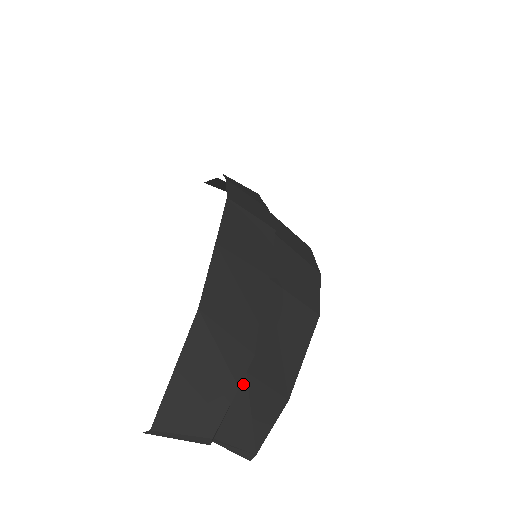
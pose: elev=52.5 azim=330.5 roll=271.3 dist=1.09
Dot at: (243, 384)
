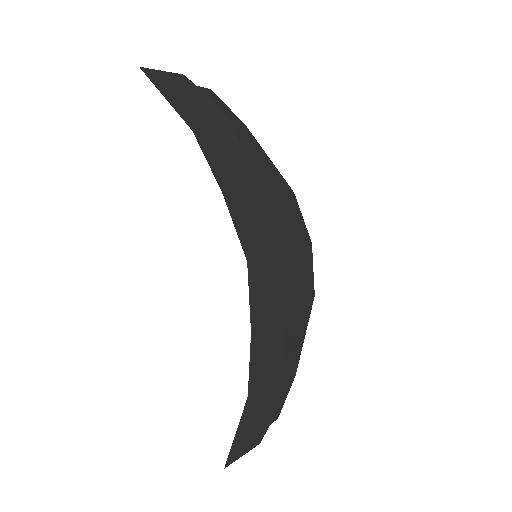
Dot at: occluded
